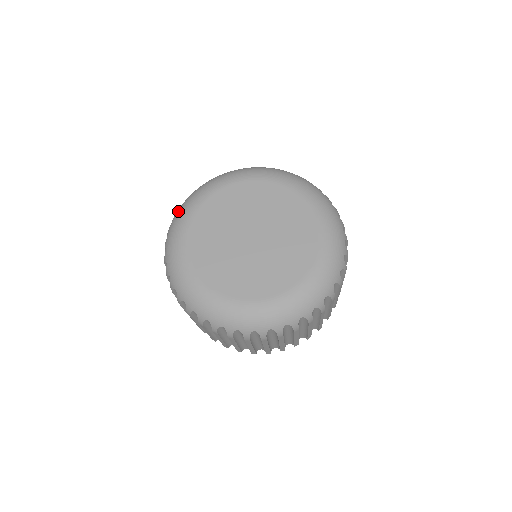
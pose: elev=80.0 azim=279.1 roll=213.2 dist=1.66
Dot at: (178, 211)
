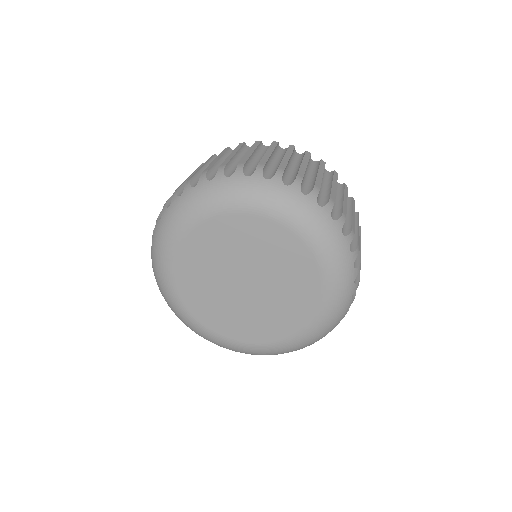
Dot at: (152, 251)
